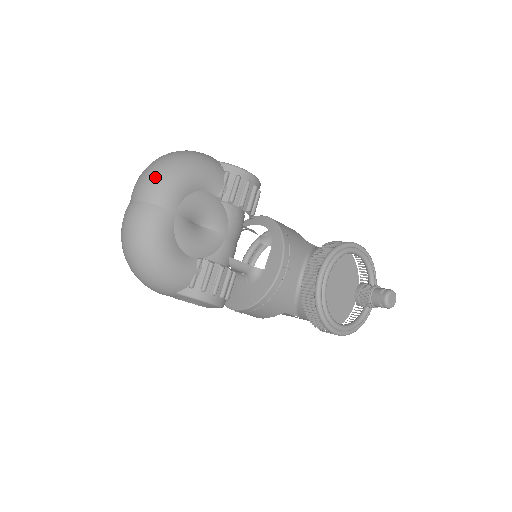
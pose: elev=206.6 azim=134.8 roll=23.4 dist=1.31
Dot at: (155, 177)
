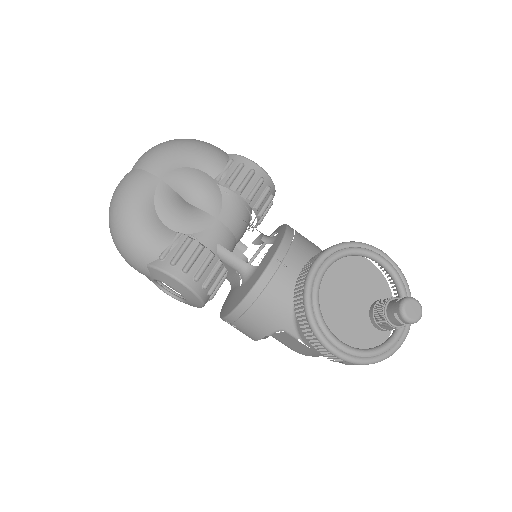
Dot at: (152, 149)
